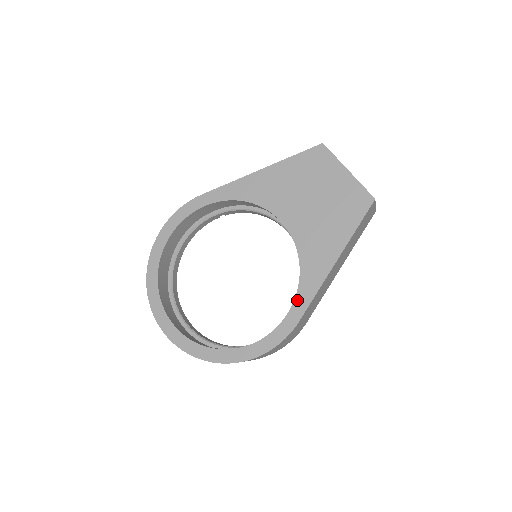
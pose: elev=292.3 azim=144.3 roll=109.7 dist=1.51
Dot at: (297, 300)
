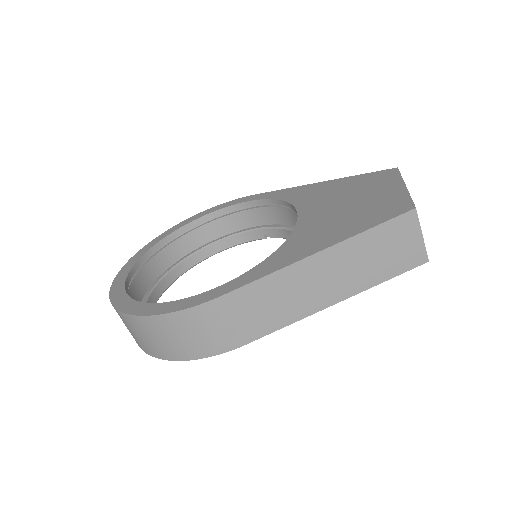
Dot at: (242, 277)
